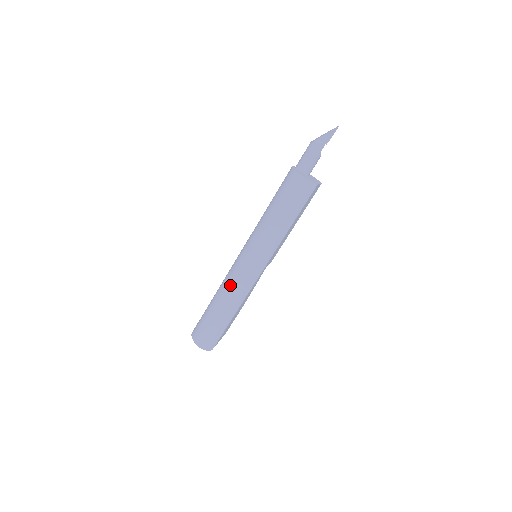
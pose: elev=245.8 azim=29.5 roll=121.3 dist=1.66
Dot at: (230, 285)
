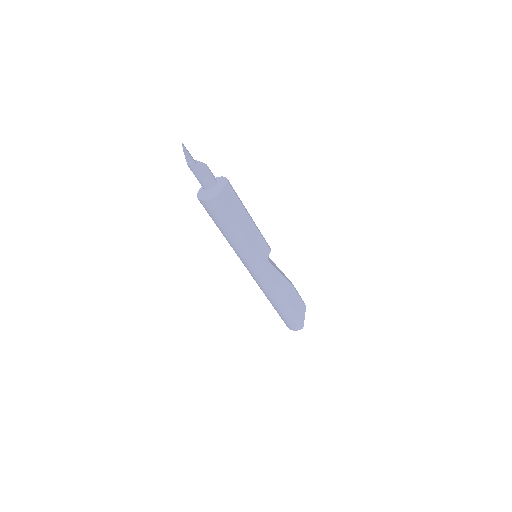
Dot at: occluded
